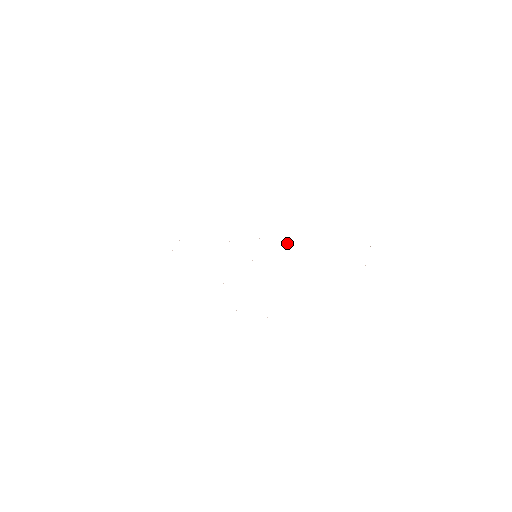
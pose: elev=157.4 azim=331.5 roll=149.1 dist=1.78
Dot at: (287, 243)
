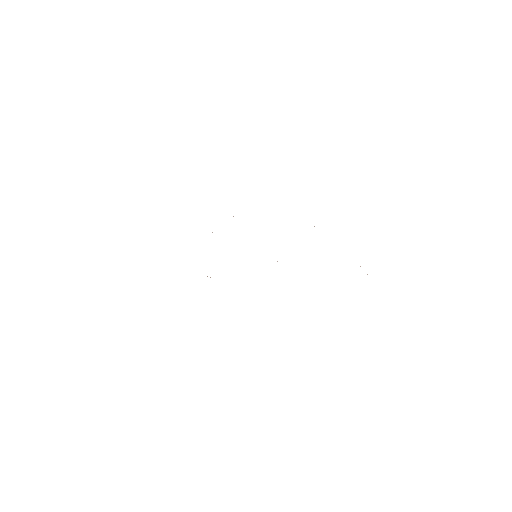
Dot at: occluded
